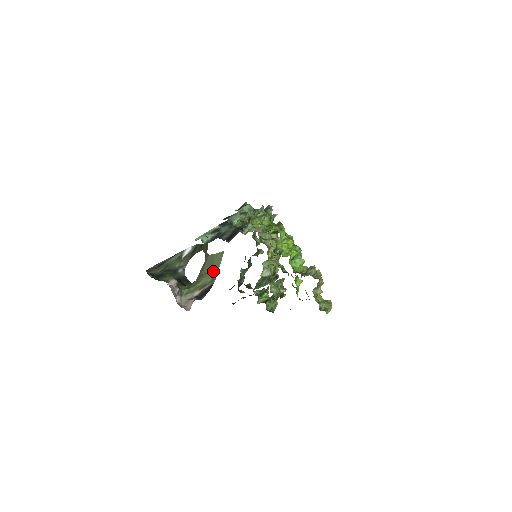
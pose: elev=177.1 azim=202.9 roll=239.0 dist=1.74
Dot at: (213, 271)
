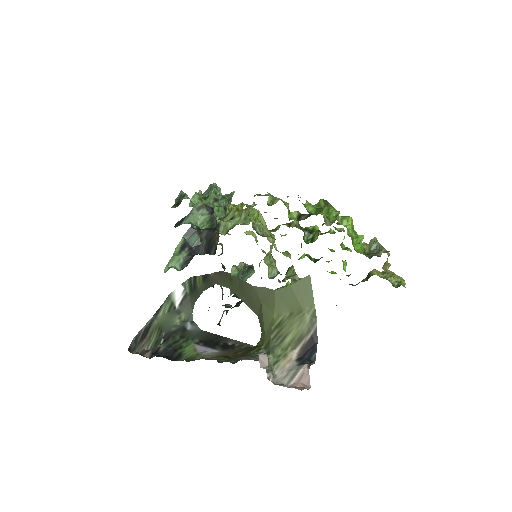
Dot at: (304, 311)
